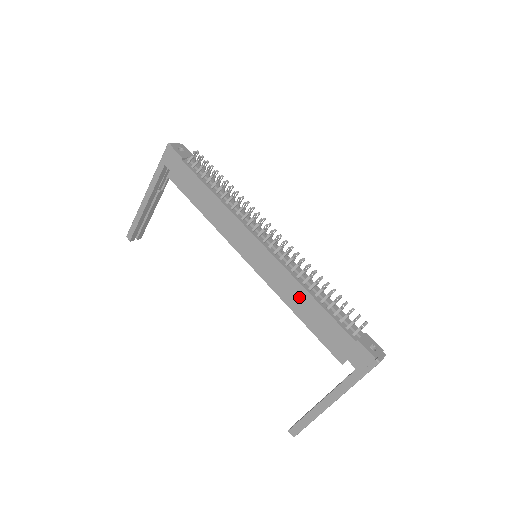
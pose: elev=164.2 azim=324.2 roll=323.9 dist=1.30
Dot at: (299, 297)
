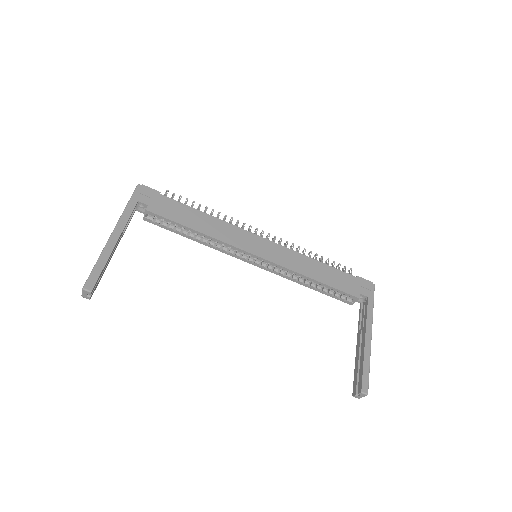
Dot at: (309, 265)
